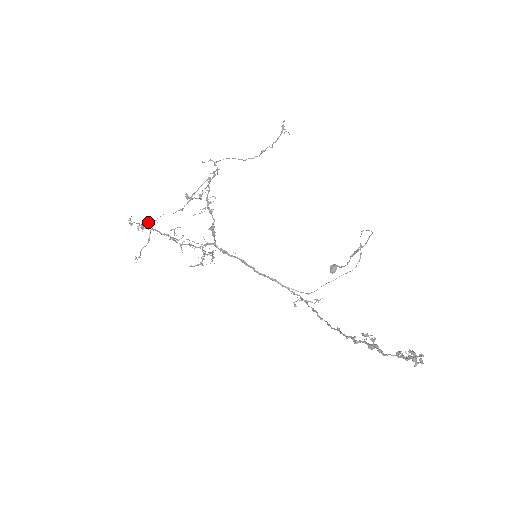
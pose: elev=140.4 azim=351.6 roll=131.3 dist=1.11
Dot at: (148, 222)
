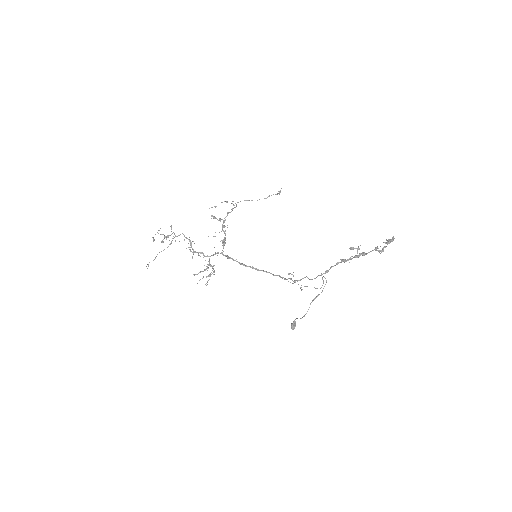
Dot at: occluded
